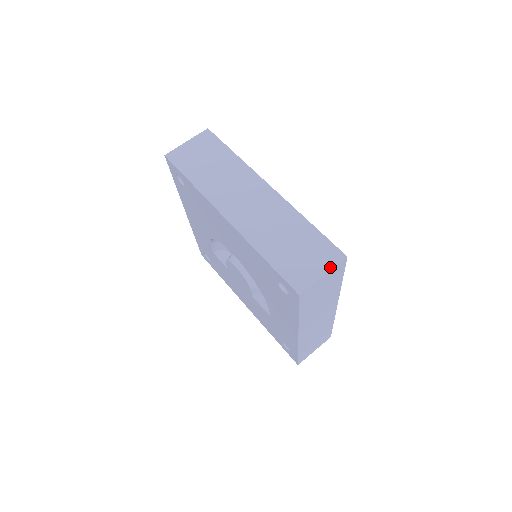
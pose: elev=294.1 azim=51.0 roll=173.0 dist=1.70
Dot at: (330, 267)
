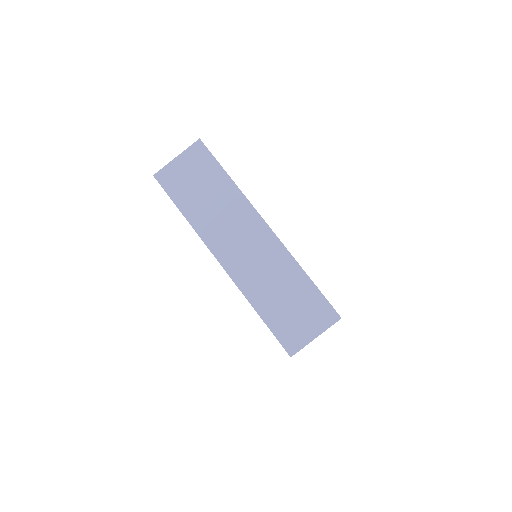
Dot at: (323, 329)
